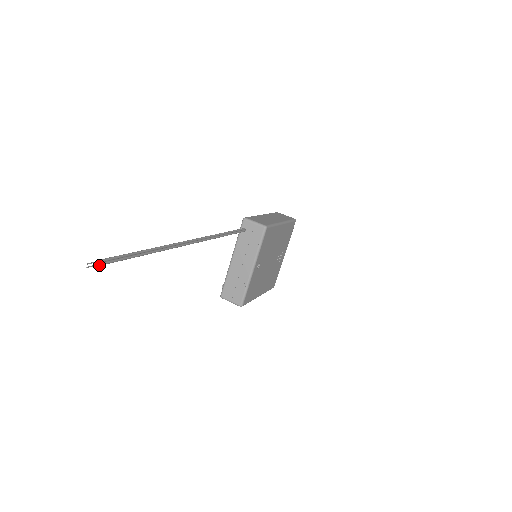
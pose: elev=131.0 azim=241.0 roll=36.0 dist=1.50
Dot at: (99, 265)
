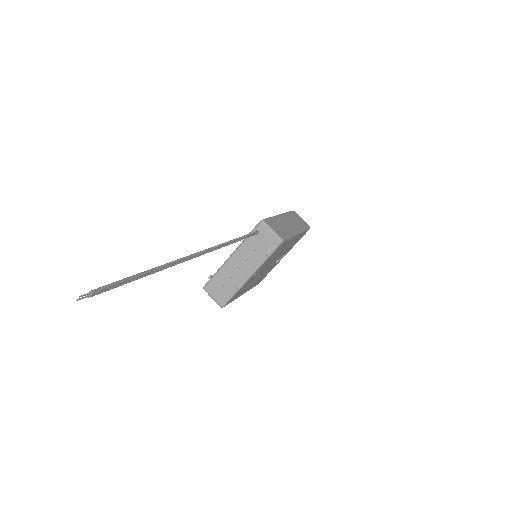
Dot at: (93, 295)
